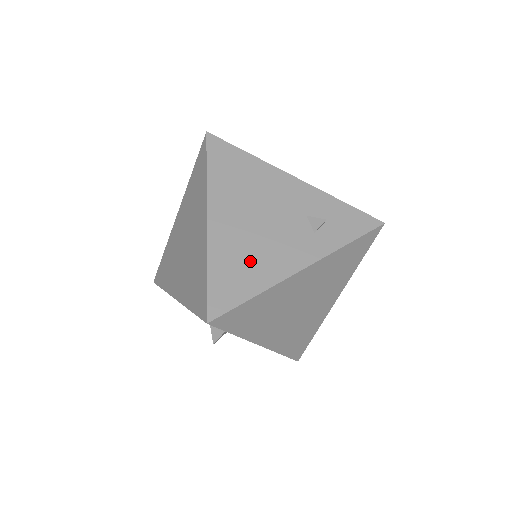
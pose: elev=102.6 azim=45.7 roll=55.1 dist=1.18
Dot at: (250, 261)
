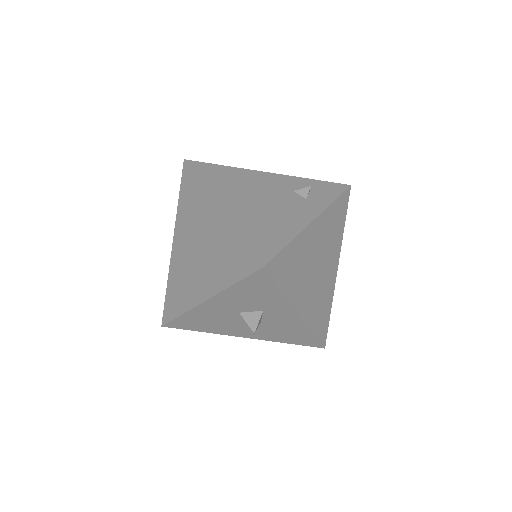
Dot at: (270, 224)
